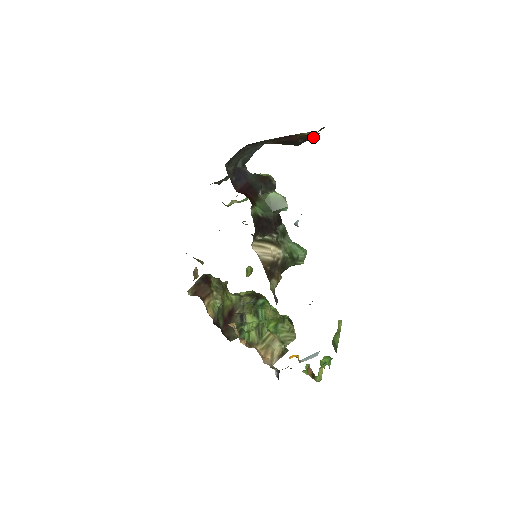
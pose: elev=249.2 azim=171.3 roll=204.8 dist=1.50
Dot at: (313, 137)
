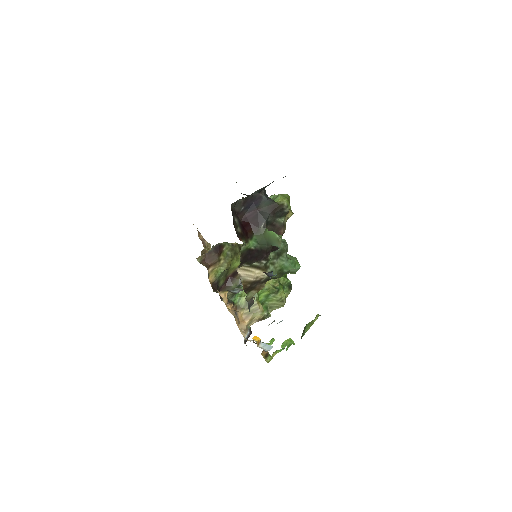
Dot at: occluded
